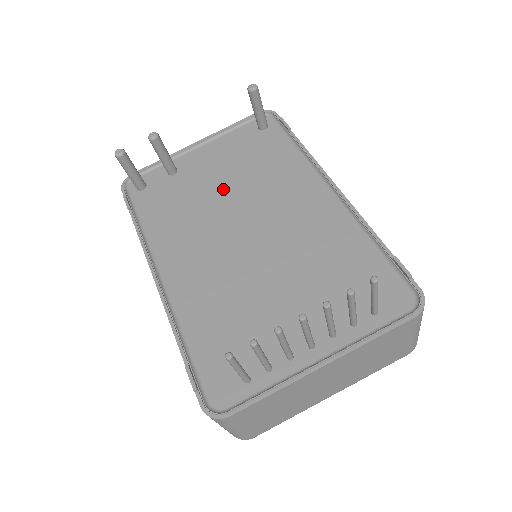
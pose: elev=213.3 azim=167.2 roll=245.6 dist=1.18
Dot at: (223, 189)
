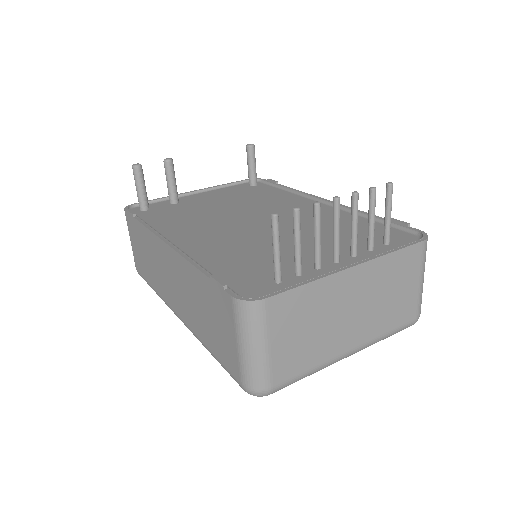
Dot at: (225, 206)
